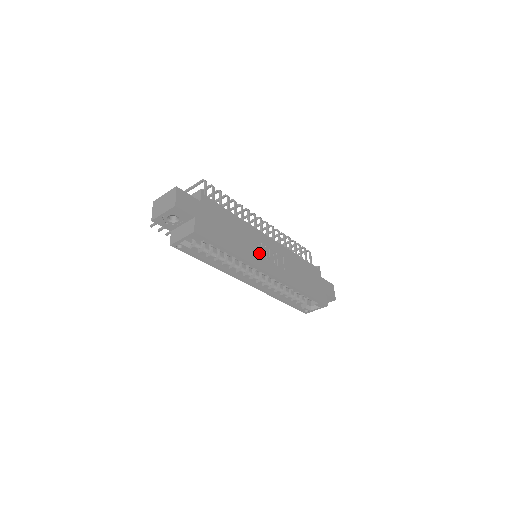
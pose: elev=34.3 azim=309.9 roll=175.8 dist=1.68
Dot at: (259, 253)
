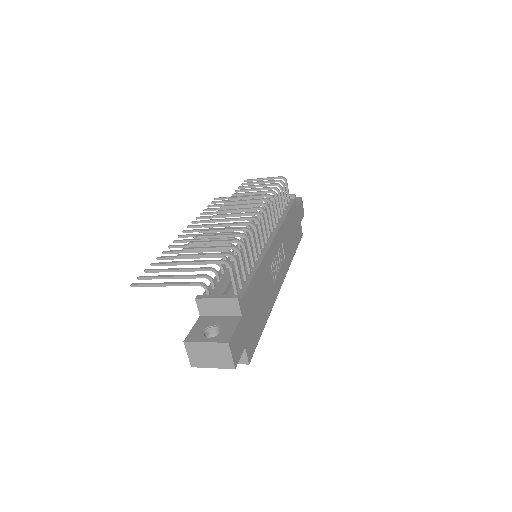
Dot at: (274, 279)
